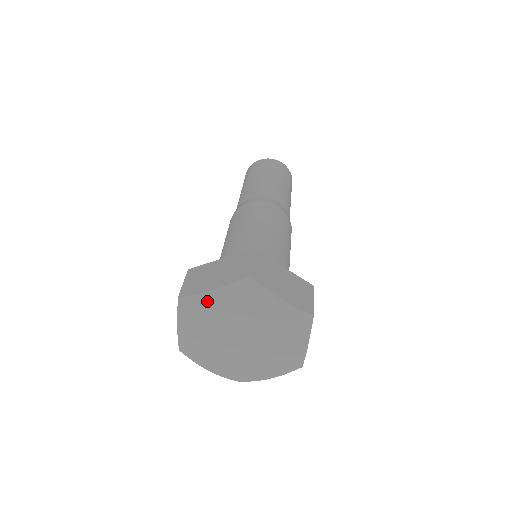
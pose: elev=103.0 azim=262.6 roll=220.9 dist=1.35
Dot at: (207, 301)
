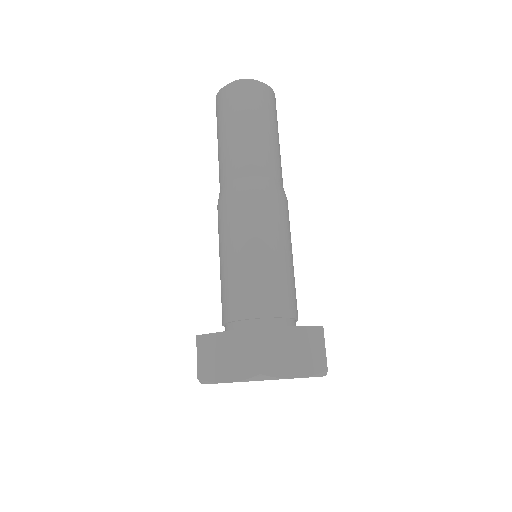
Dot at: occluded
